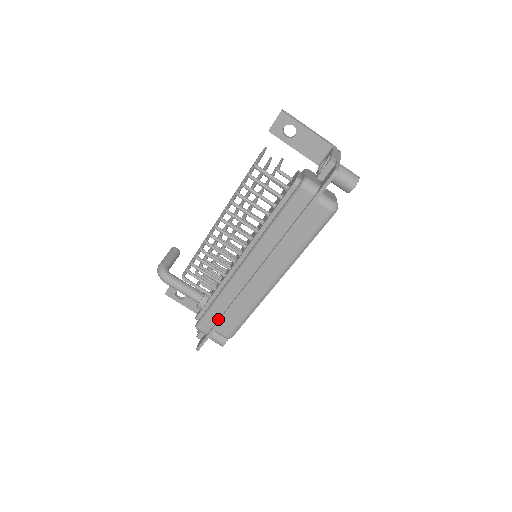
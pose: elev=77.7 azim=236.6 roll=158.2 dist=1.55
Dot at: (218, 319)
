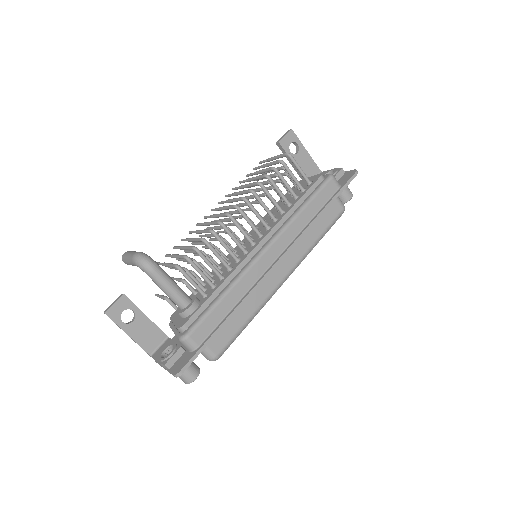
Dot at: (220, 322)
